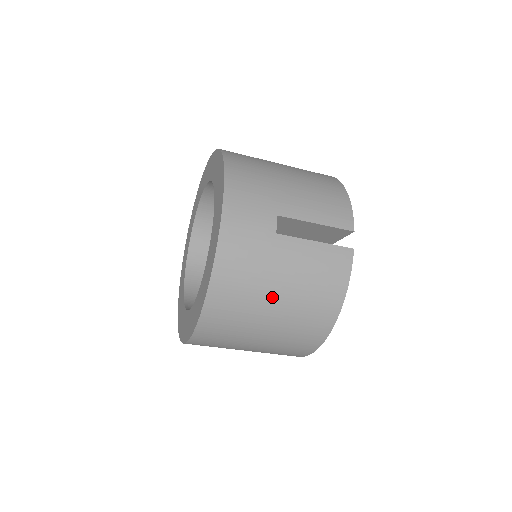
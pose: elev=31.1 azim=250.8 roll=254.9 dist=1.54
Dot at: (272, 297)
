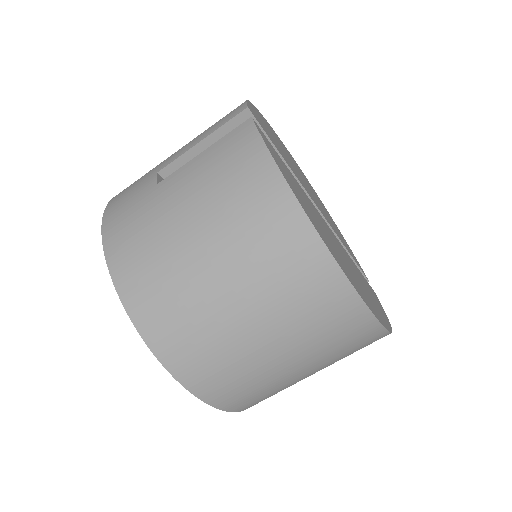
Dot at: (188, 242)
